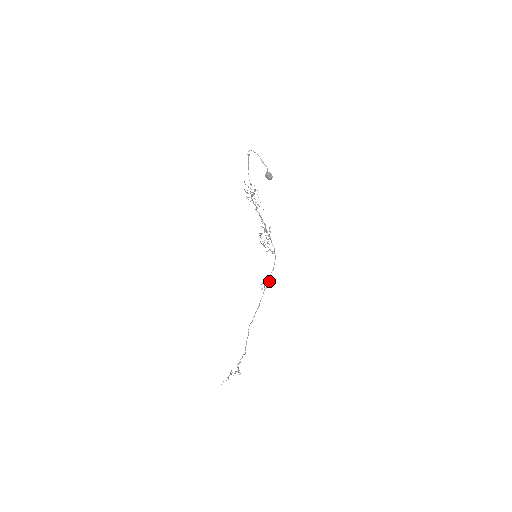
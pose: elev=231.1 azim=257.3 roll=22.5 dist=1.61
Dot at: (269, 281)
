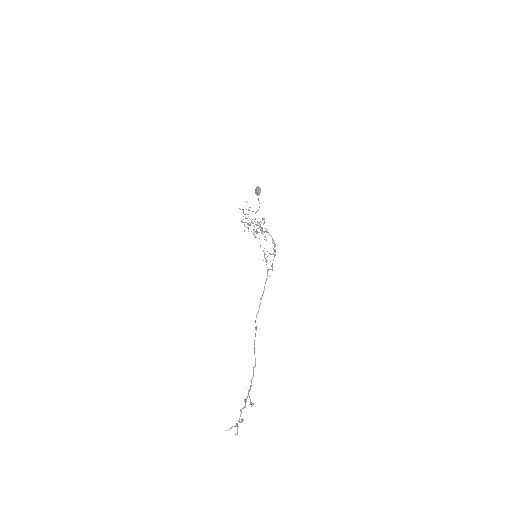
Dot at: (272, 268)
